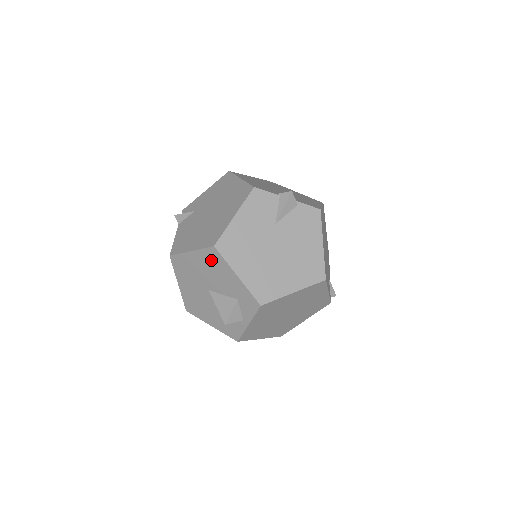
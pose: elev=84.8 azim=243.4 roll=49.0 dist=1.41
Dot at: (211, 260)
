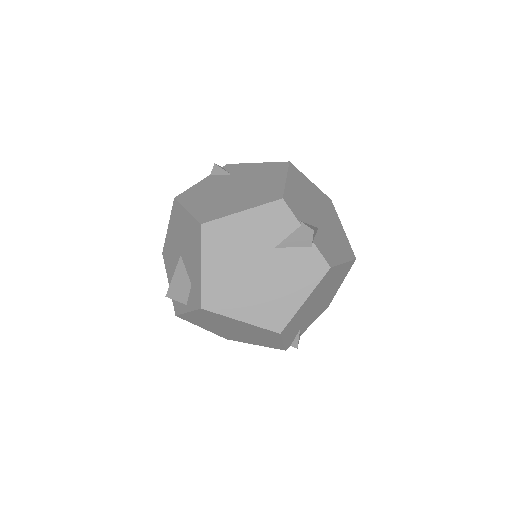
Dot at: (193, 233)
